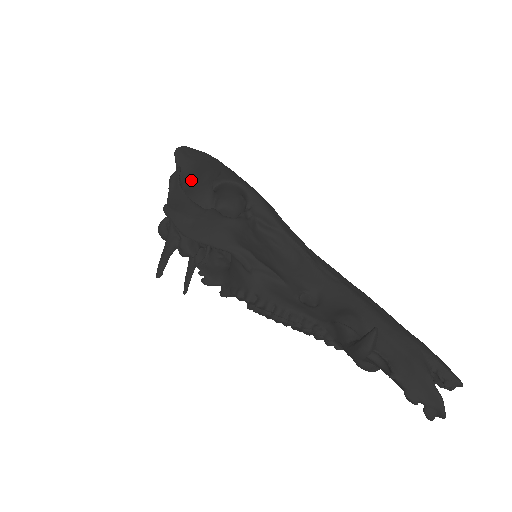
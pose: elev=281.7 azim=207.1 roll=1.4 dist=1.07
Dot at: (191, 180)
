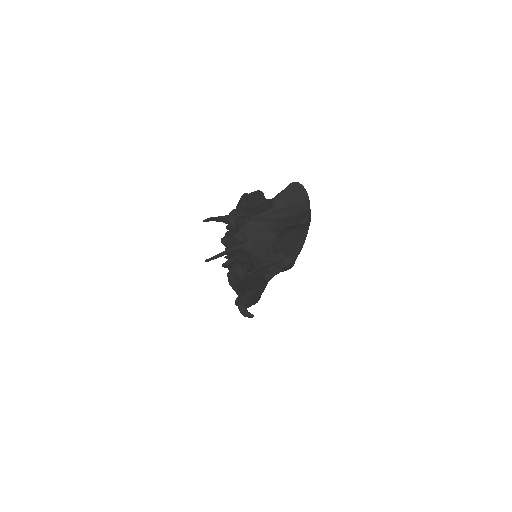
Dot at: (281, 240)
